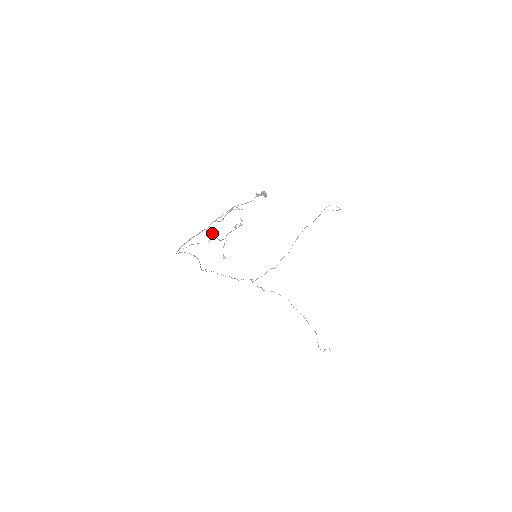
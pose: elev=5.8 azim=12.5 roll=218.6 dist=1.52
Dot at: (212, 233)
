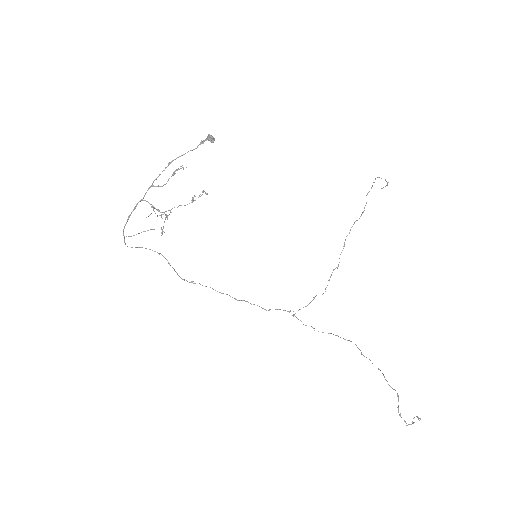
Dot at: occluded
